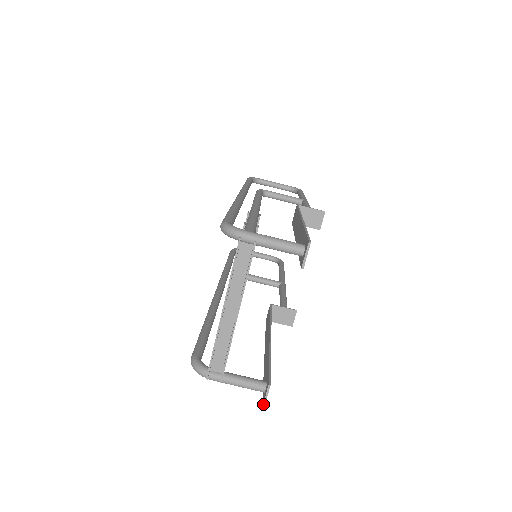
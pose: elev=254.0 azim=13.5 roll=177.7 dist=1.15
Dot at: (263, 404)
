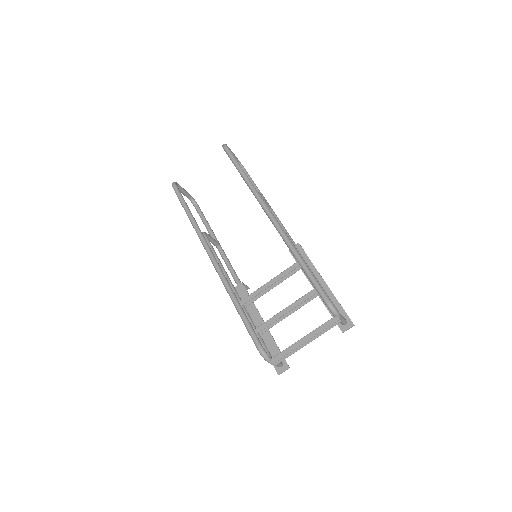
Dot at: occluded
